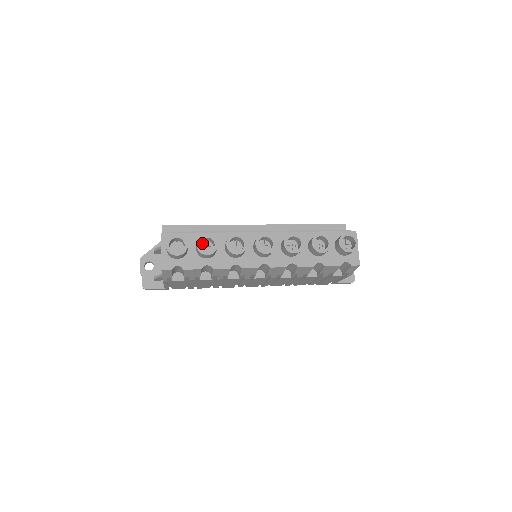
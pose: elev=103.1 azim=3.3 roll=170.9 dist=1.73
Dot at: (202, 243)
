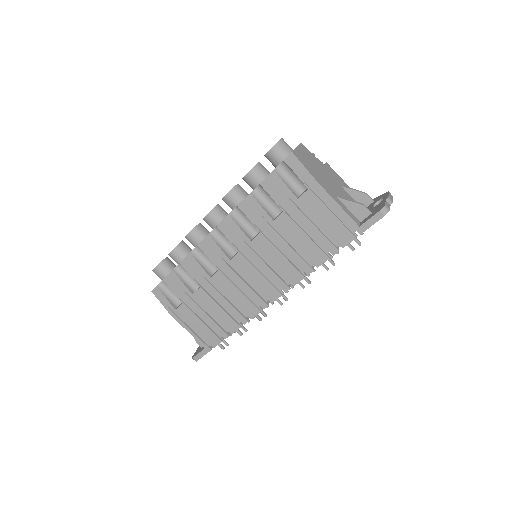
Dot at: occluded
